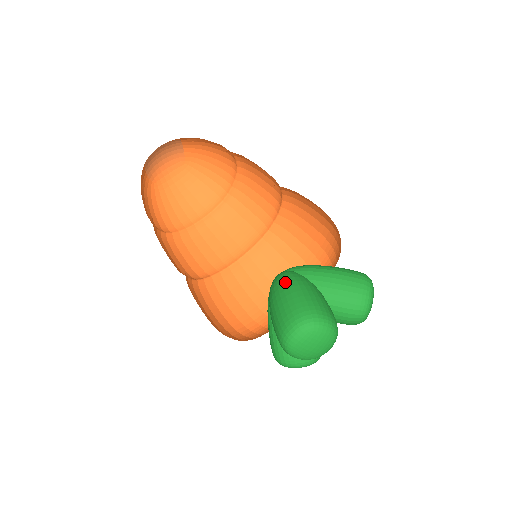
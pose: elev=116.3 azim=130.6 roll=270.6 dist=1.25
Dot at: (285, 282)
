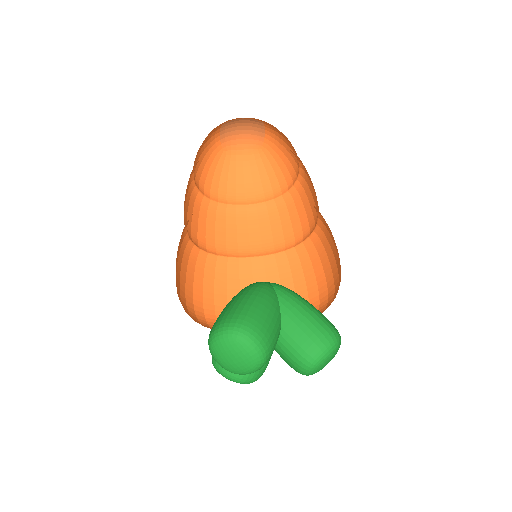
Dot at: (254, 288)
